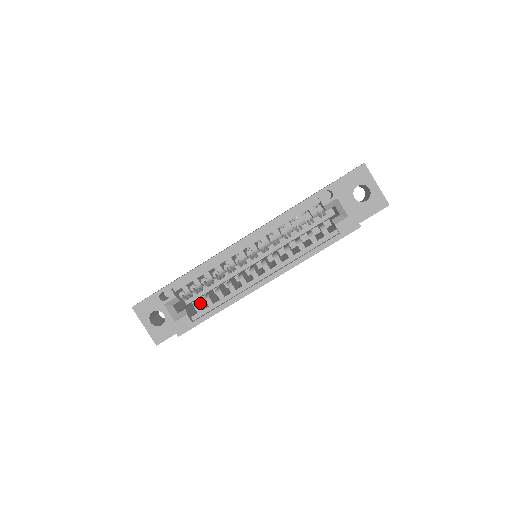
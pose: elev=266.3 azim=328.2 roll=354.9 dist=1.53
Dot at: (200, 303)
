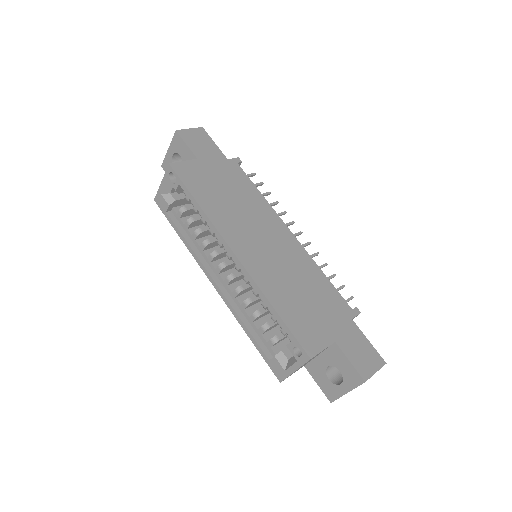
Dot at: (189, 212)
